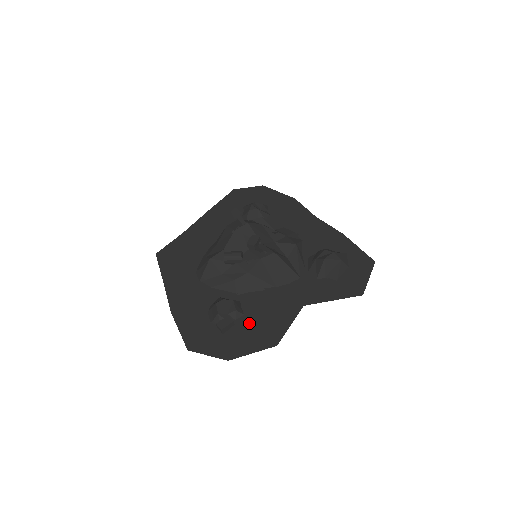
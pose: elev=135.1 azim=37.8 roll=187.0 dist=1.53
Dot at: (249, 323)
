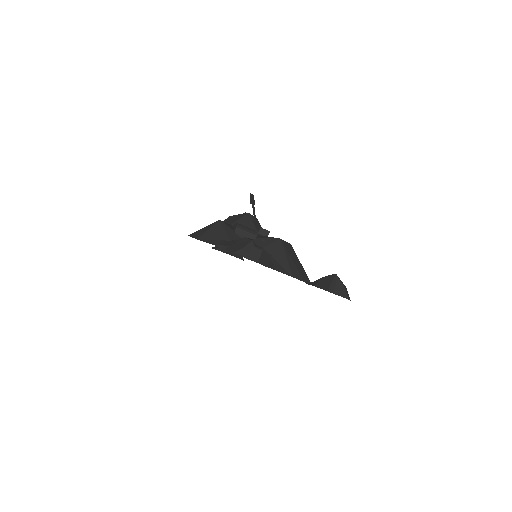
Dot at: occluded
